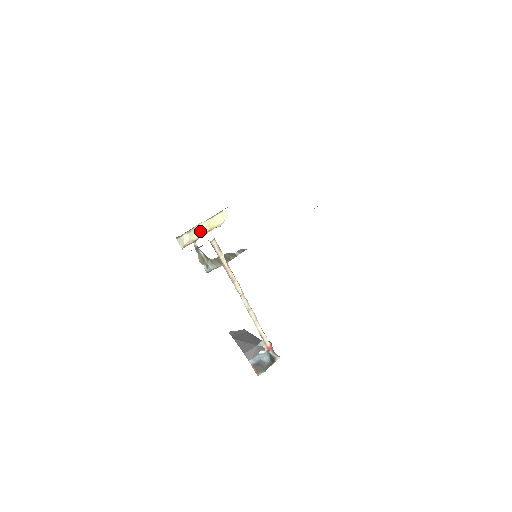
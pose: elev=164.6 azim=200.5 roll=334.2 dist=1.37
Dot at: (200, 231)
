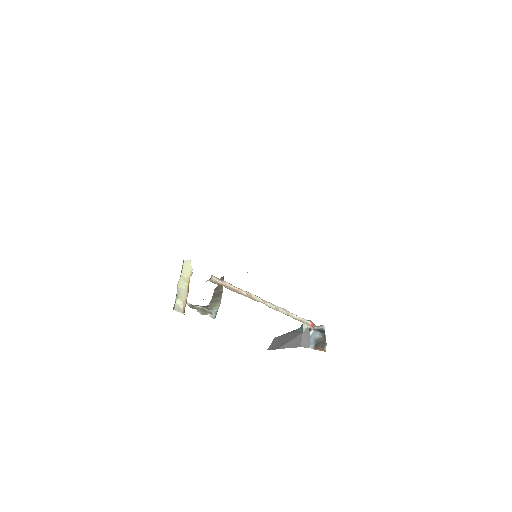
Dot at: (183, 289)
